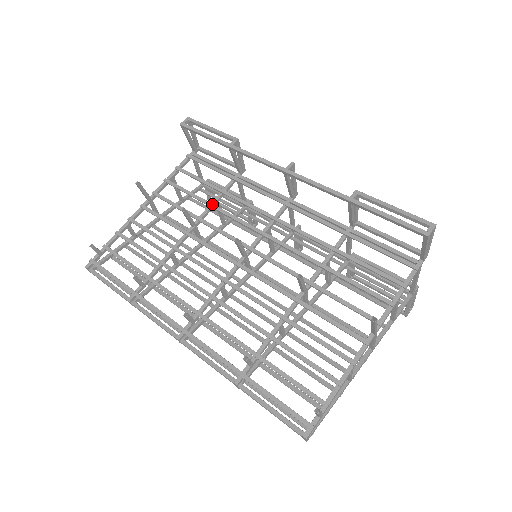
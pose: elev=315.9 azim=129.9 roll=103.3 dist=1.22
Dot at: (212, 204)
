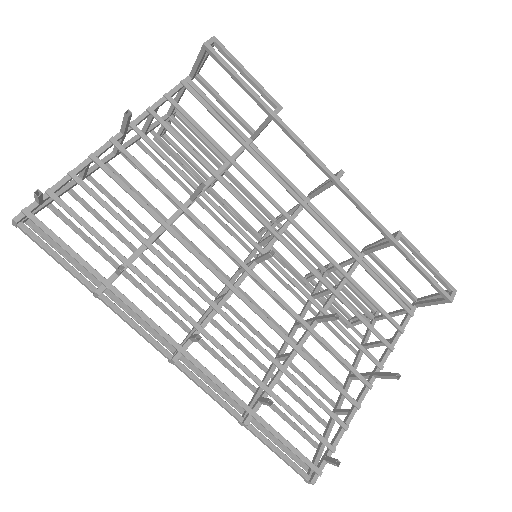
Dot at: (219, 175)
